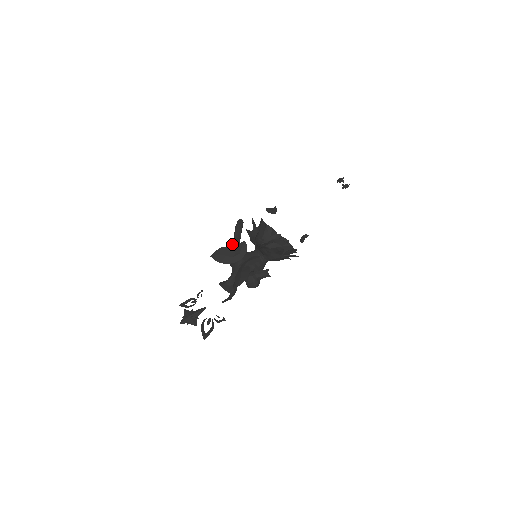
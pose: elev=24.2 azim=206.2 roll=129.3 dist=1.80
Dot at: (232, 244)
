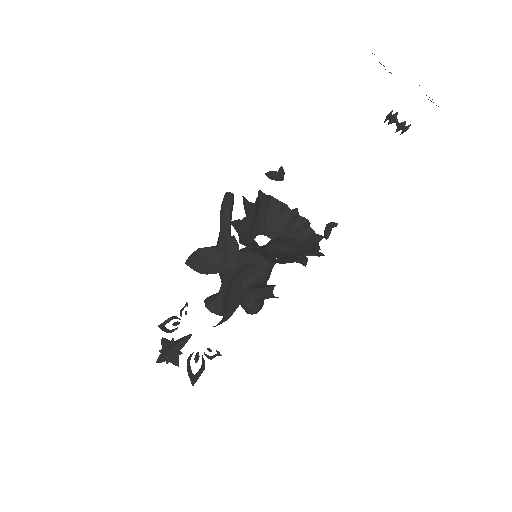
Dot at: (218, 237)
